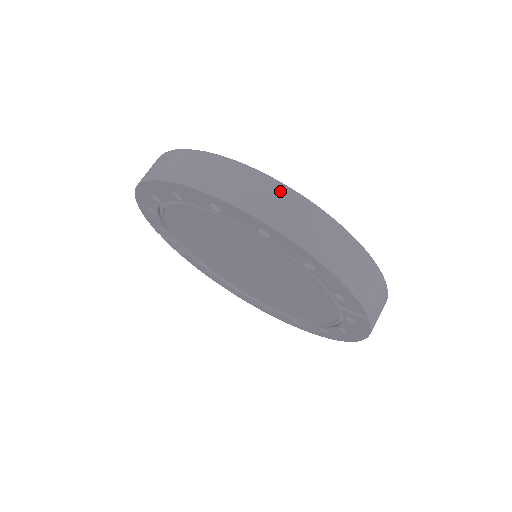
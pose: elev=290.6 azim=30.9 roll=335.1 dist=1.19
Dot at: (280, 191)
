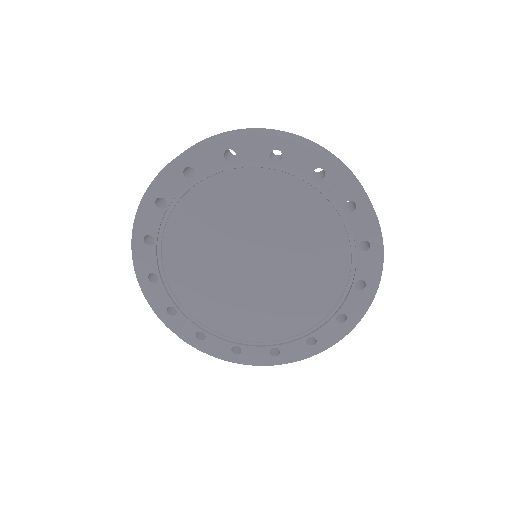
Dot at: (224, 133)
